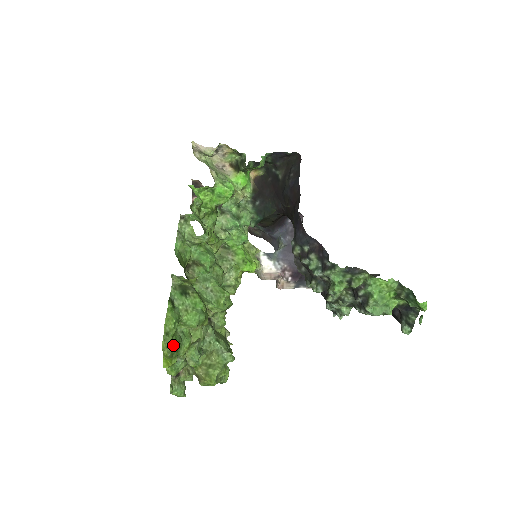
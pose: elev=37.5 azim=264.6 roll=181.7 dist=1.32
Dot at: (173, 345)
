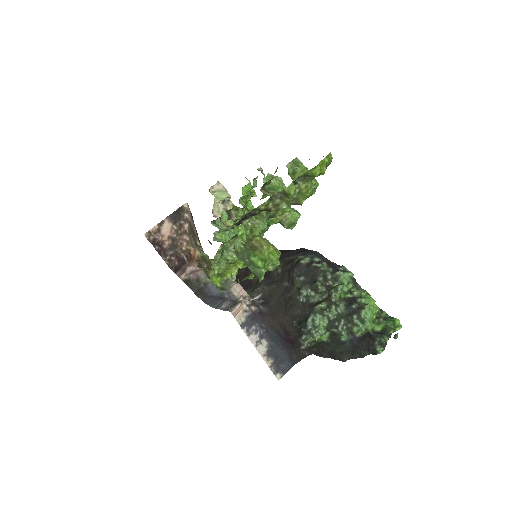
Dot at: occluded
